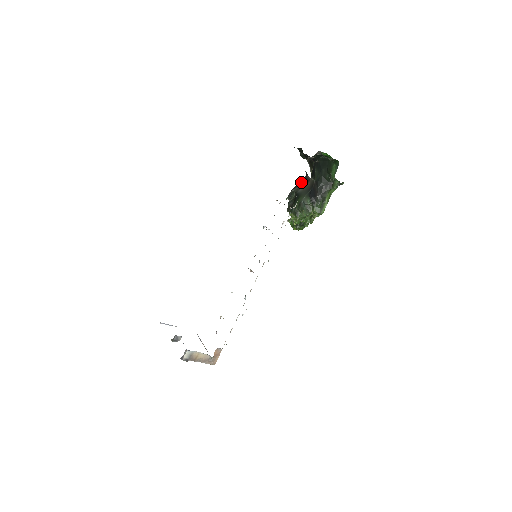
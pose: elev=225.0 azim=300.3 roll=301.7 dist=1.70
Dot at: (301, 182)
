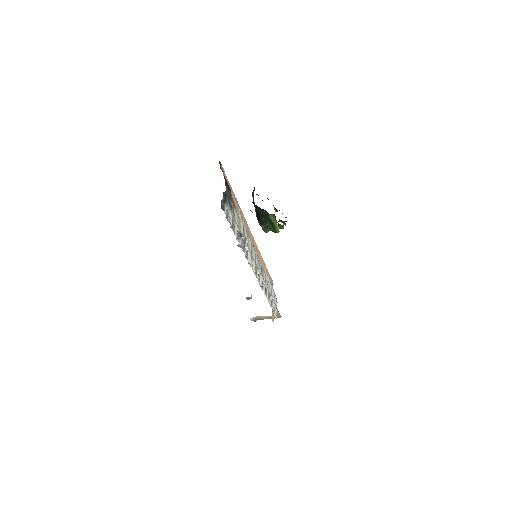
Dot at: occluded
